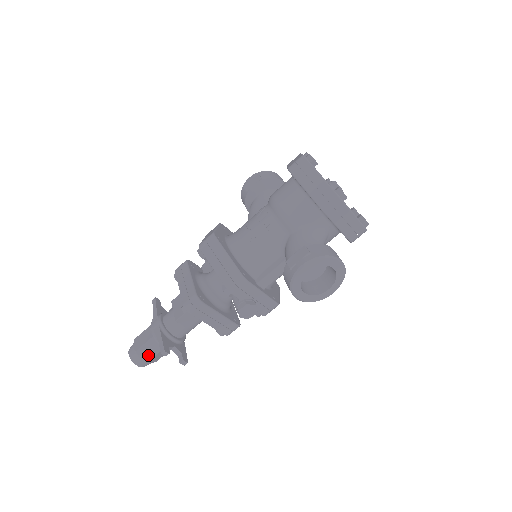
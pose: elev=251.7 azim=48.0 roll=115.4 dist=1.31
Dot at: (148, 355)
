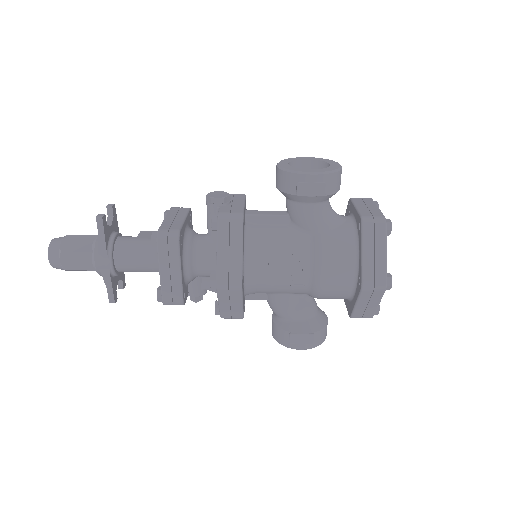
Dot at: (77, 236)
